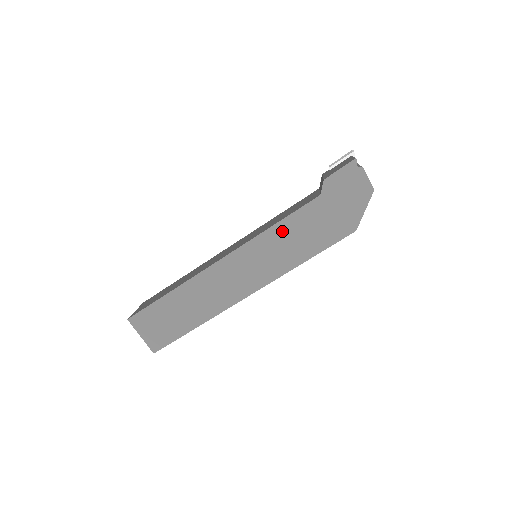
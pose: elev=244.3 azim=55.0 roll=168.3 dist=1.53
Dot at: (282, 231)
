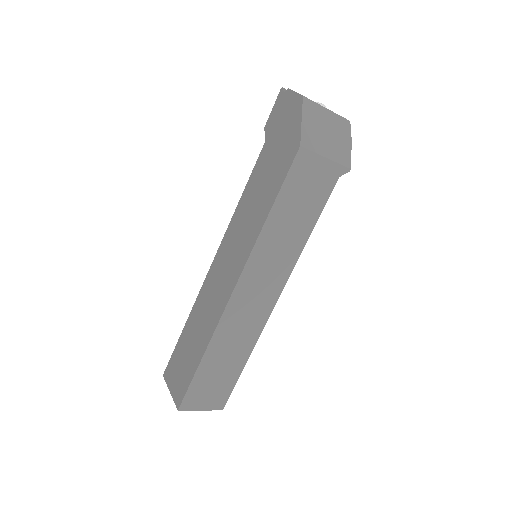
Dot at: (246, 200)
